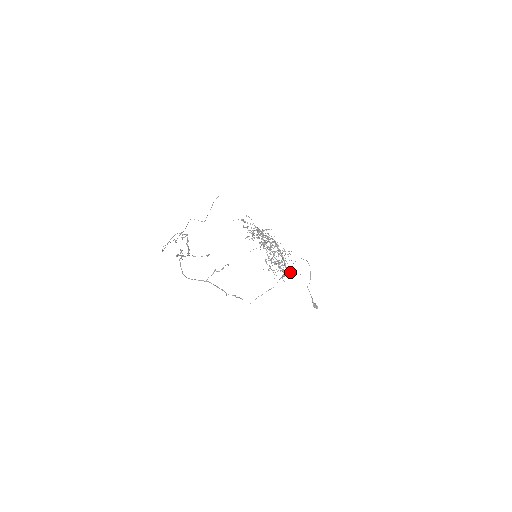
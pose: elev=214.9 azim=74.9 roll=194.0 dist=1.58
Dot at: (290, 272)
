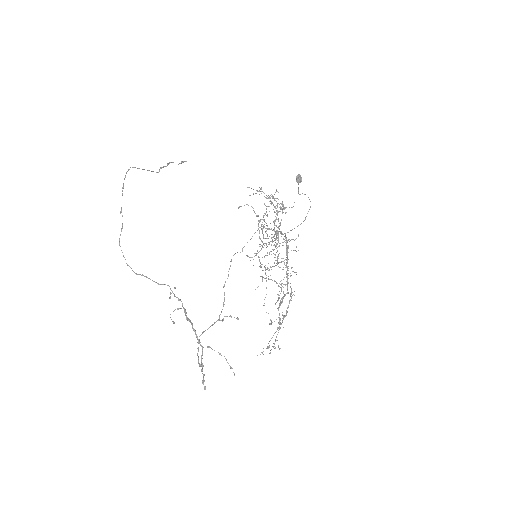
Dot at: occluded
